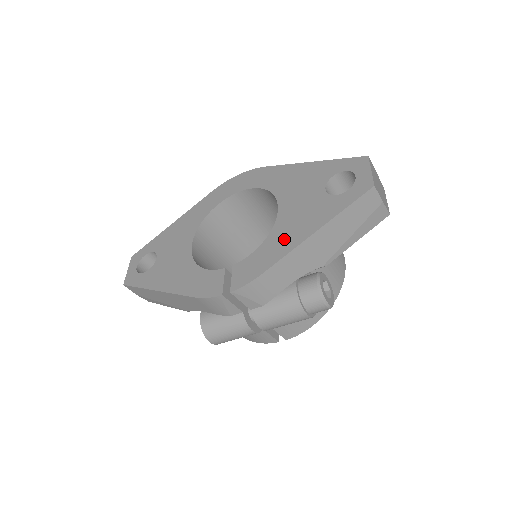
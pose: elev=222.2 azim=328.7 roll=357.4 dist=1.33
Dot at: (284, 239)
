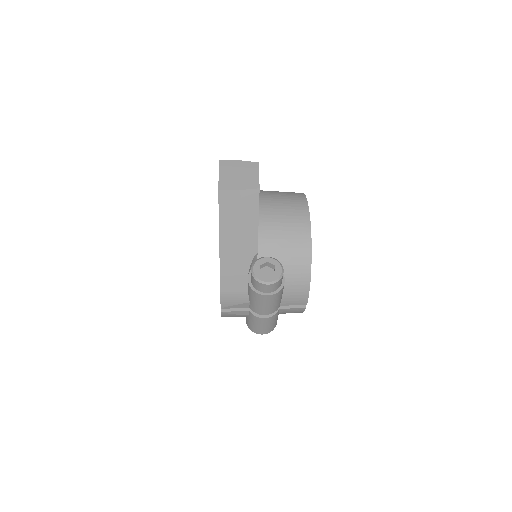
Dot at: occluded
